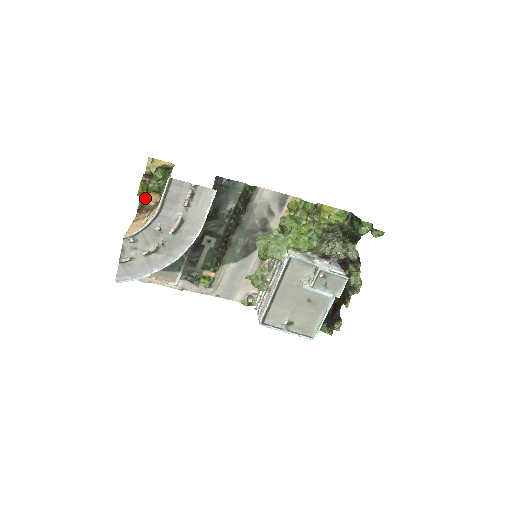
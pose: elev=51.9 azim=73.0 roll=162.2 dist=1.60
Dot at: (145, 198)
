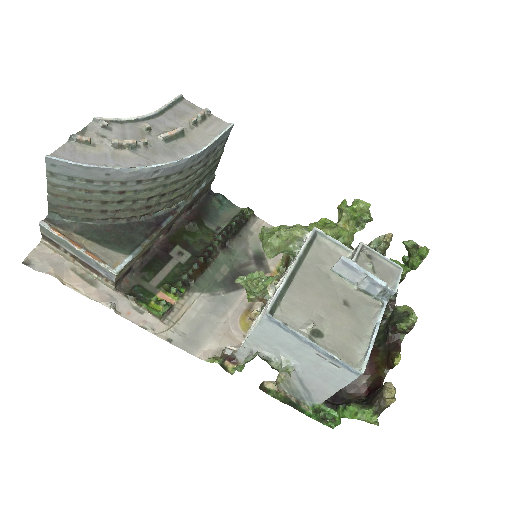
Dot at: occluded
